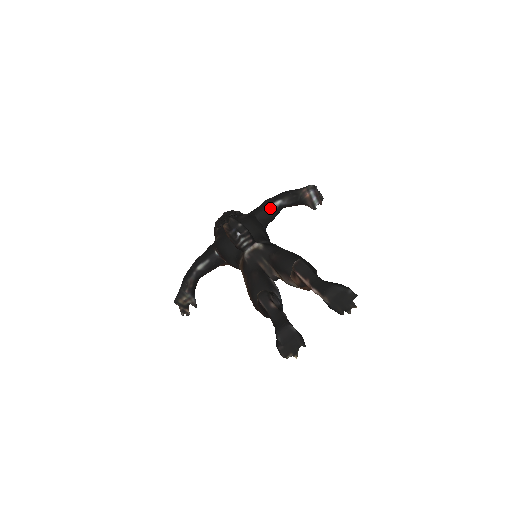
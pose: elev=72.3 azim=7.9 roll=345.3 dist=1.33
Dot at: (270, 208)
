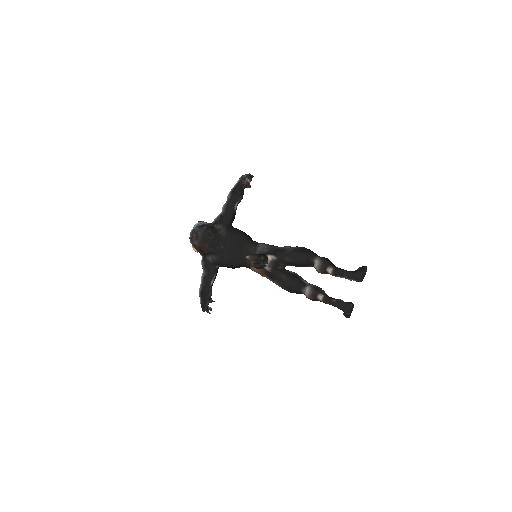
Dot at: (234, 213)
